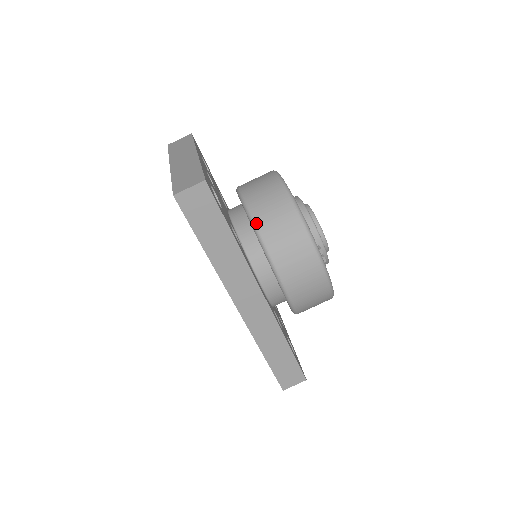
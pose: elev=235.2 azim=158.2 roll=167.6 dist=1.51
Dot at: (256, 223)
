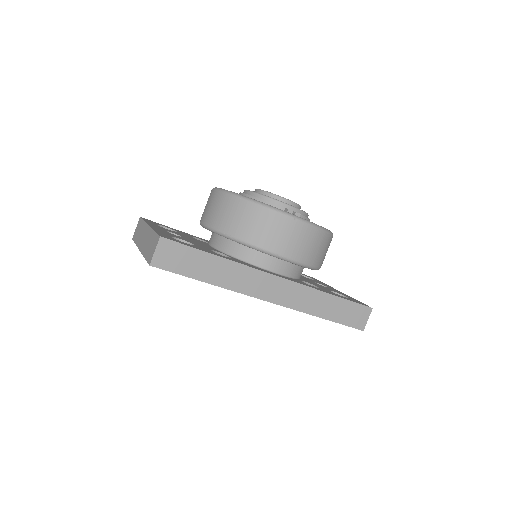
Dot at: (226, 233)
